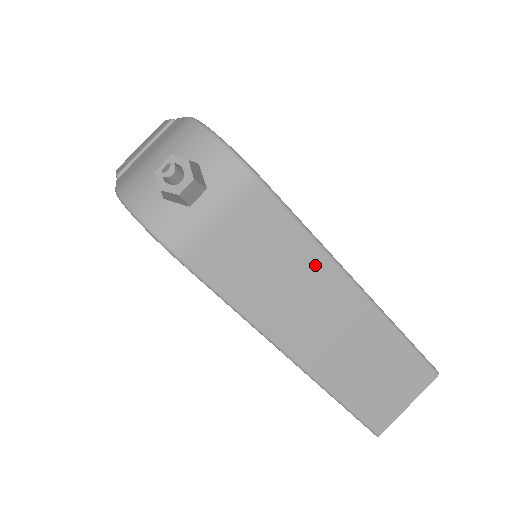
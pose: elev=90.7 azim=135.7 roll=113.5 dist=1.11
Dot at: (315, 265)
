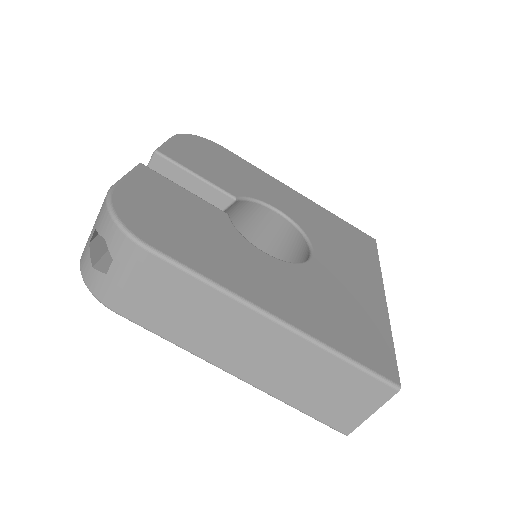
Dot at: (223, 306)
